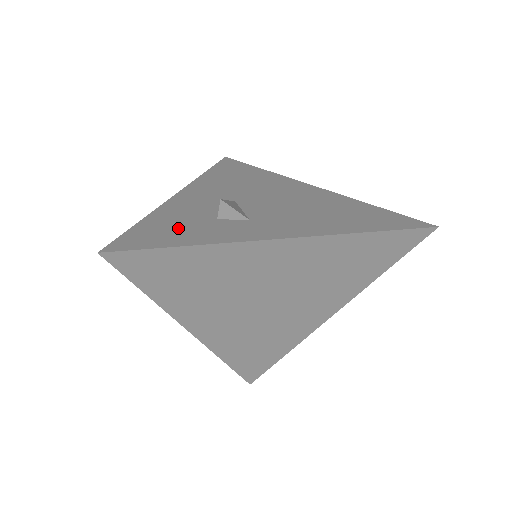
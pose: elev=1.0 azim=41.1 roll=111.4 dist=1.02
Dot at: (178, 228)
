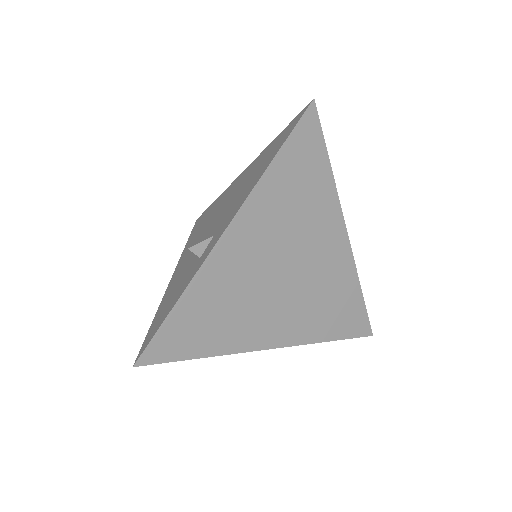
Dot at: occluded
